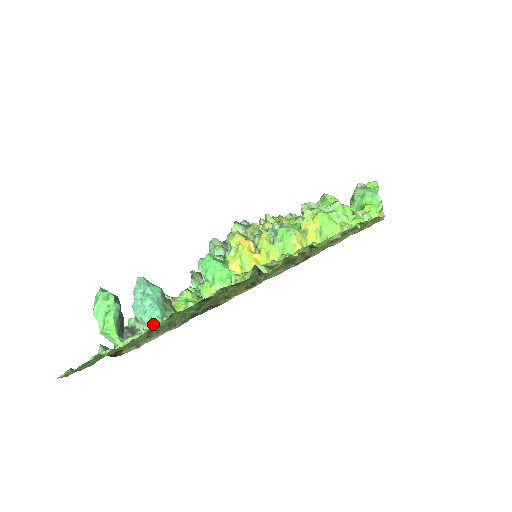
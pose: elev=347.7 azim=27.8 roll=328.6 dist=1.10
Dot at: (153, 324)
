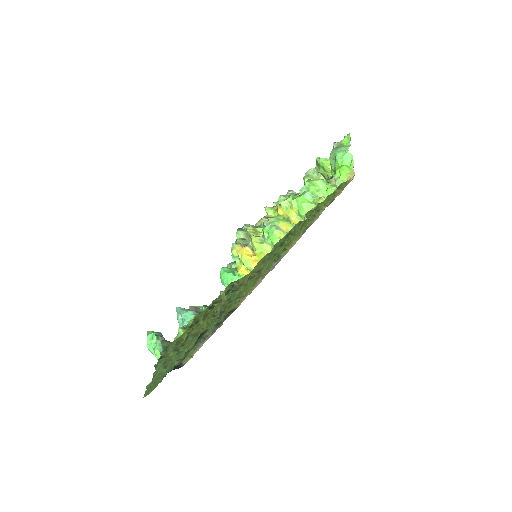
Dot at: occluded
